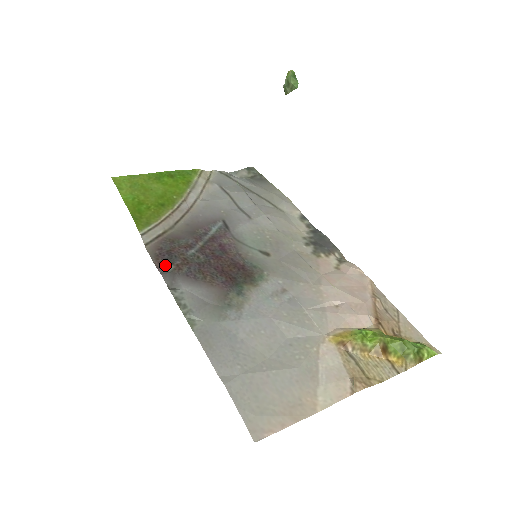
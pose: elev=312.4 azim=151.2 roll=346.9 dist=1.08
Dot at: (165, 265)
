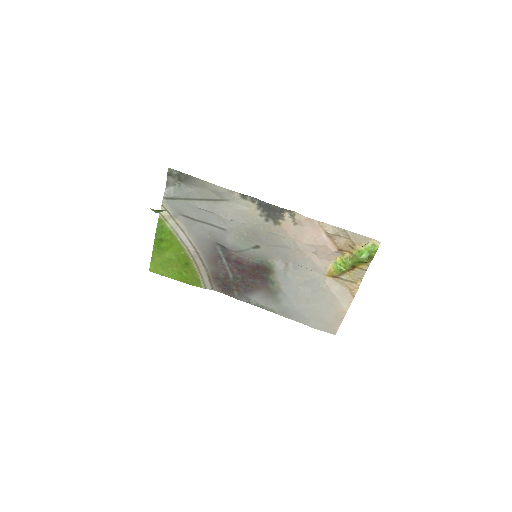
Dot at: (232, 293)
